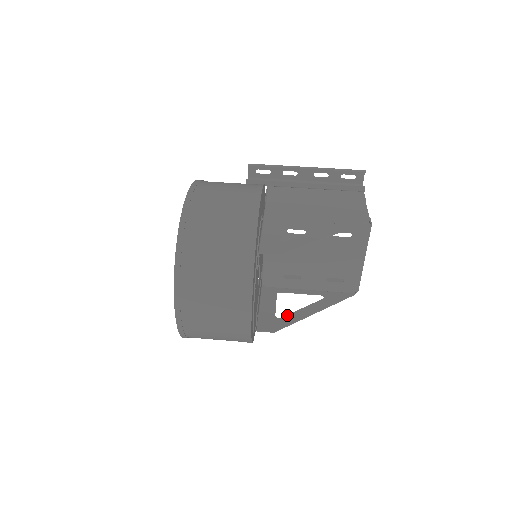
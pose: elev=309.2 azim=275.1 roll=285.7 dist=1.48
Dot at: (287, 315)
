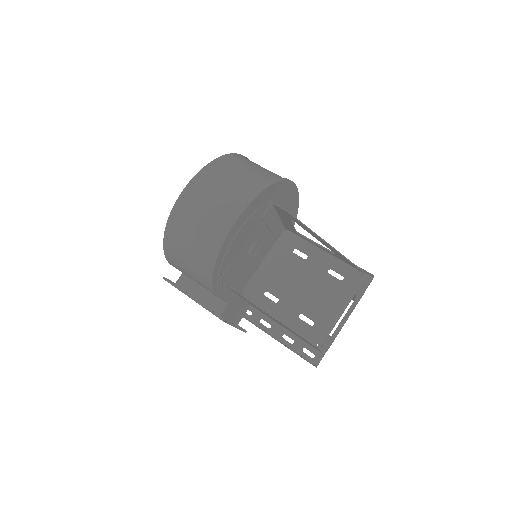
Dot at: occluded
